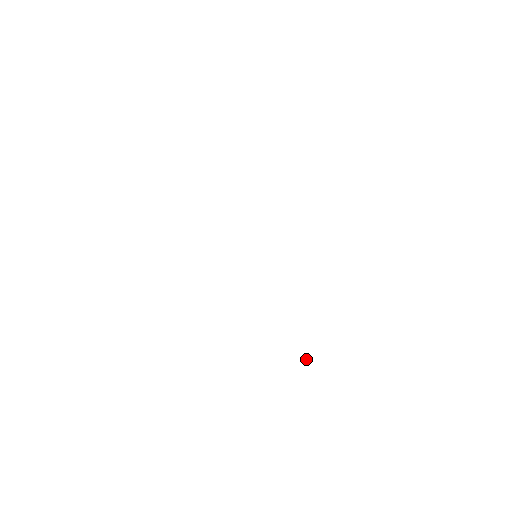
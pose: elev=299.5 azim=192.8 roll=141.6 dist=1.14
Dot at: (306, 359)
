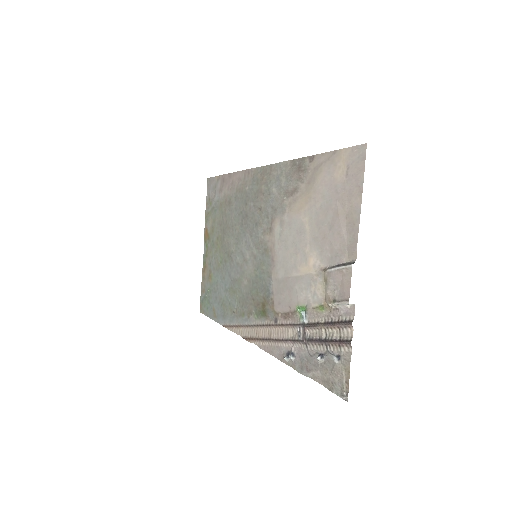
Dot at: (285, 356)
